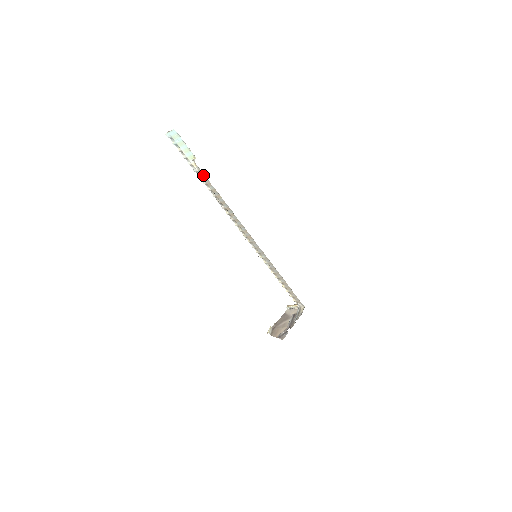
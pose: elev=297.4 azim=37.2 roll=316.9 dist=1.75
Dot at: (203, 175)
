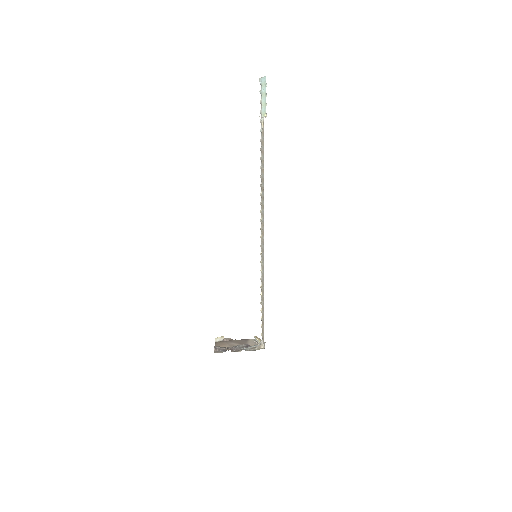
Dot at: (263, 139)
